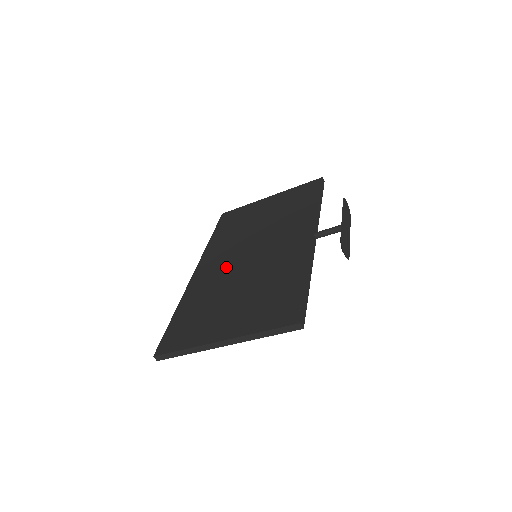
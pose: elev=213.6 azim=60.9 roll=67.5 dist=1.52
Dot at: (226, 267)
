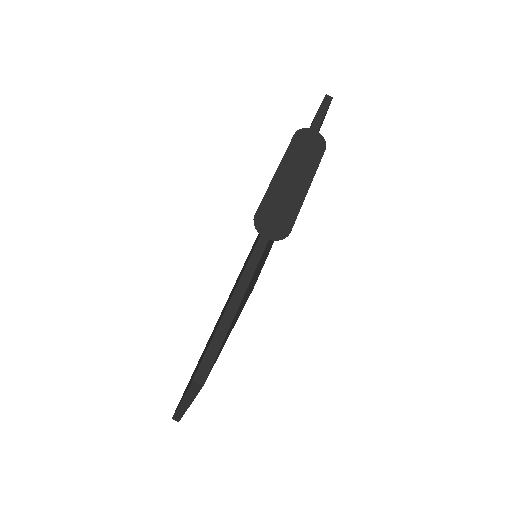
Dot at: occluded
